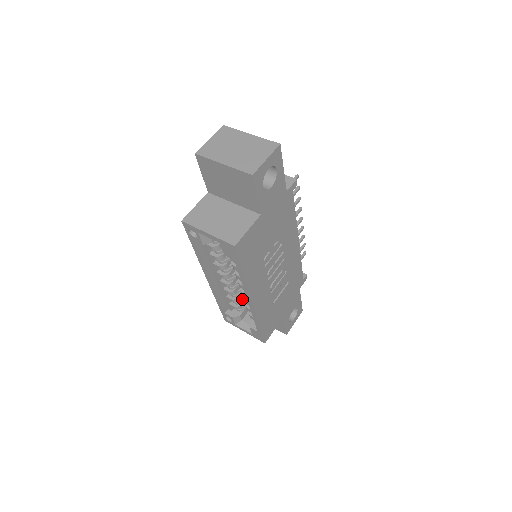
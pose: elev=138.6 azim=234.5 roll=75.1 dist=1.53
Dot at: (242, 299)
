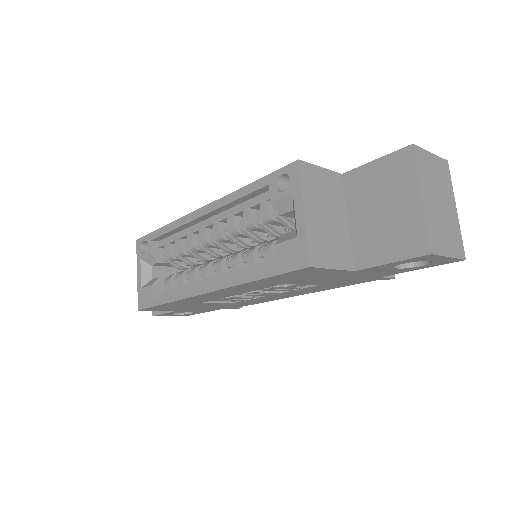
Dot at: (185, 258)
